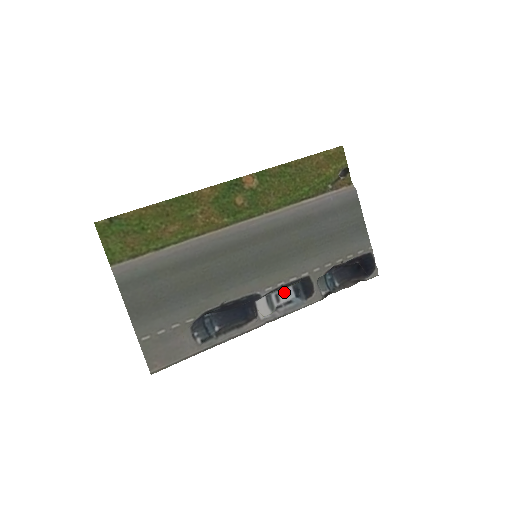
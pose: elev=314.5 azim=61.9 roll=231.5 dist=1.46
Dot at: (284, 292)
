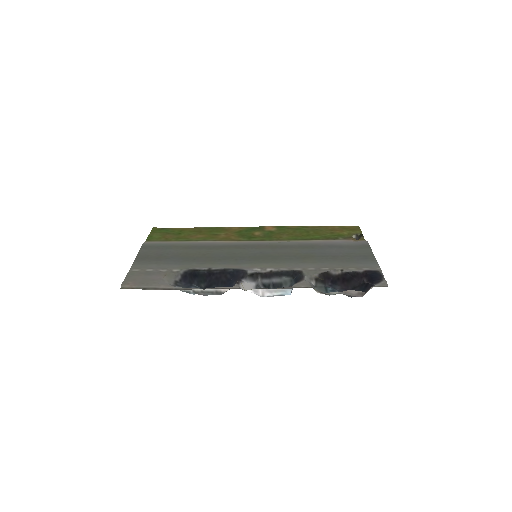
Dot at: occluded
